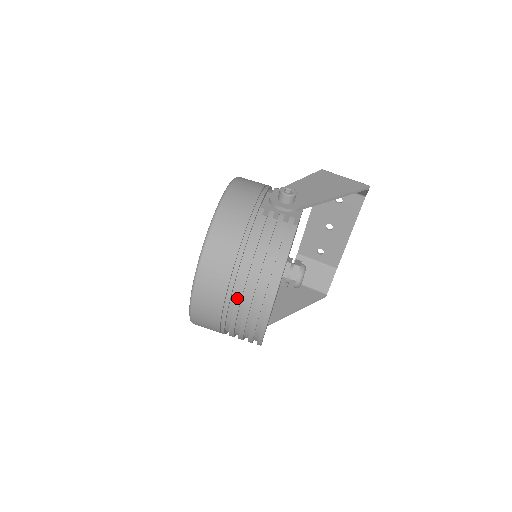
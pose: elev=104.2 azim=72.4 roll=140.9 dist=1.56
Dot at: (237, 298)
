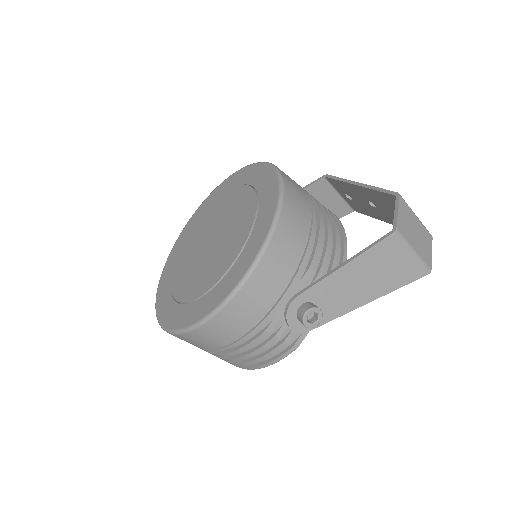
Dot at: occluded
